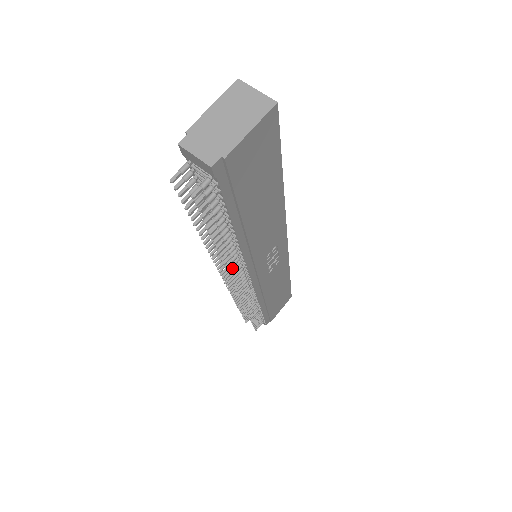
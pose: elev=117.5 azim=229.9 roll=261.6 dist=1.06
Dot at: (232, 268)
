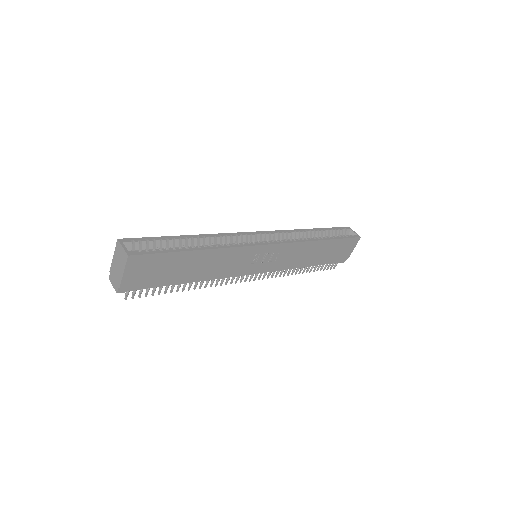
Dot at: (221, 282)
